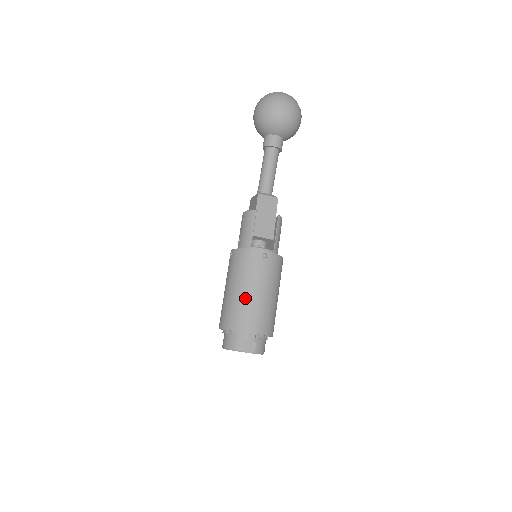
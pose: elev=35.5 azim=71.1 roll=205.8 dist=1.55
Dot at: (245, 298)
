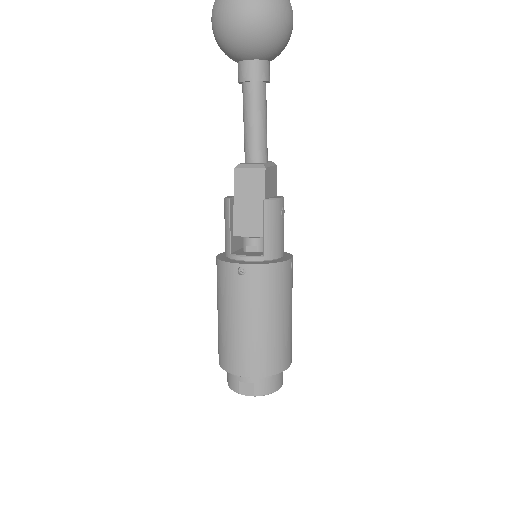
Dot at: (227, 330)
